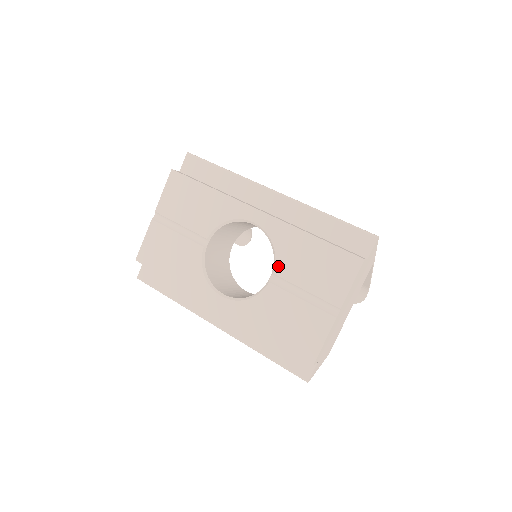
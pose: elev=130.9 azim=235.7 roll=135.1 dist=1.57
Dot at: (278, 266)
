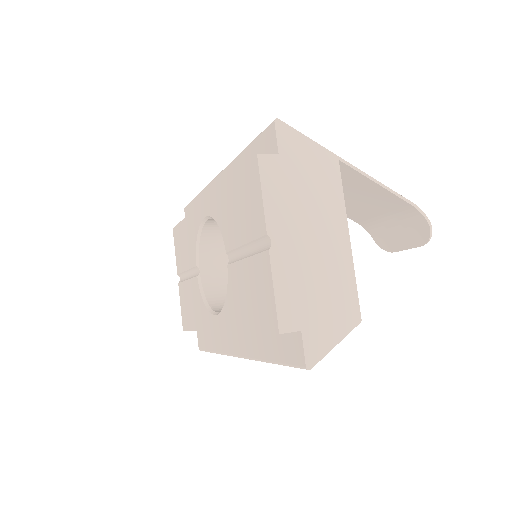
Dot at: (225, 241)
